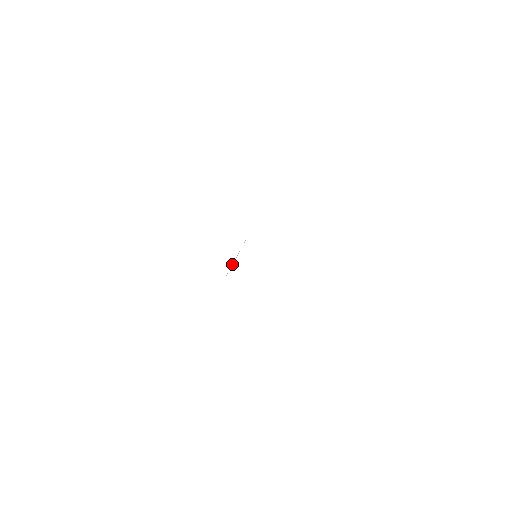
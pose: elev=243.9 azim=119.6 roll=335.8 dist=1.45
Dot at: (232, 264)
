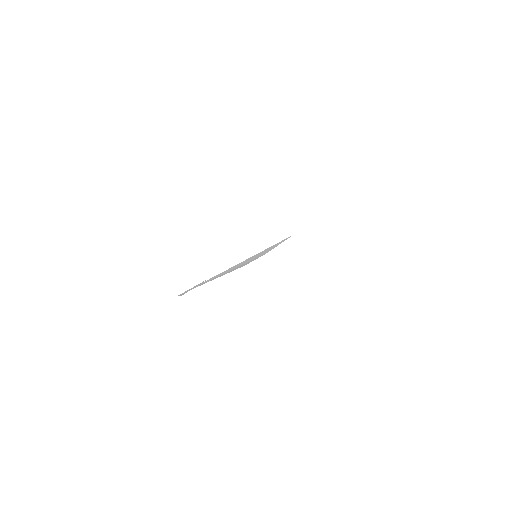
Dot at: (183, 293)
